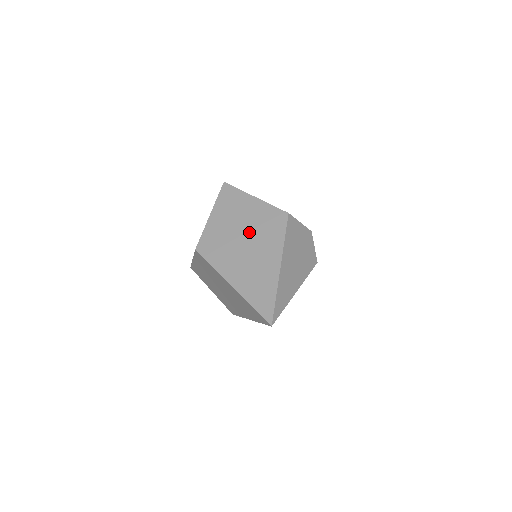
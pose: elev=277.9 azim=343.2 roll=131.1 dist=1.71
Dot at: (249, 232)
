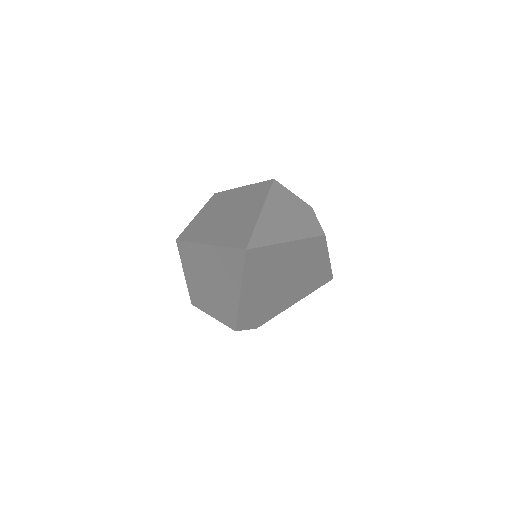
Dot at: (232, 206)
